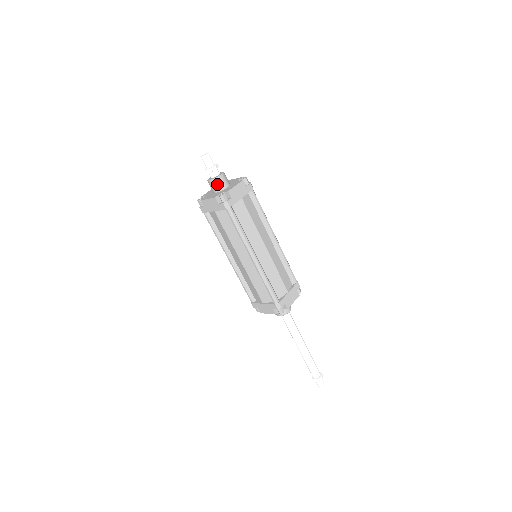
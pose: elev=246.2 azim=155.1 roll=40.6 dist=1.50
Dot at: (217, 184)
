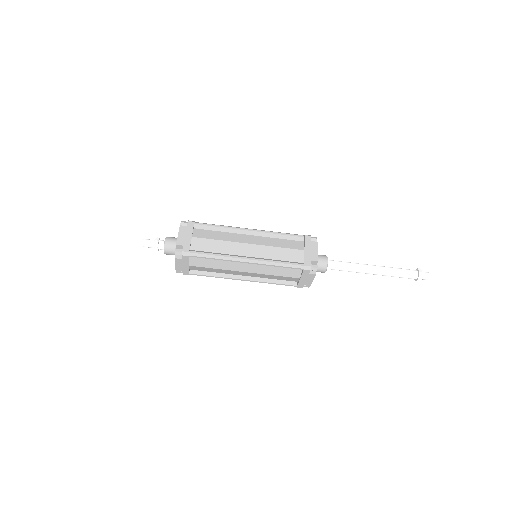
Dot at: (170, 249)
